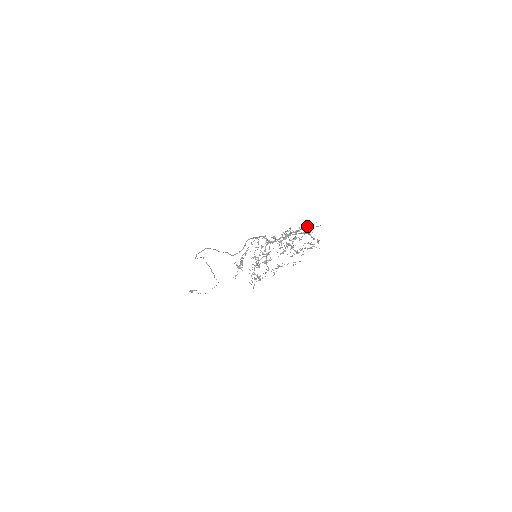
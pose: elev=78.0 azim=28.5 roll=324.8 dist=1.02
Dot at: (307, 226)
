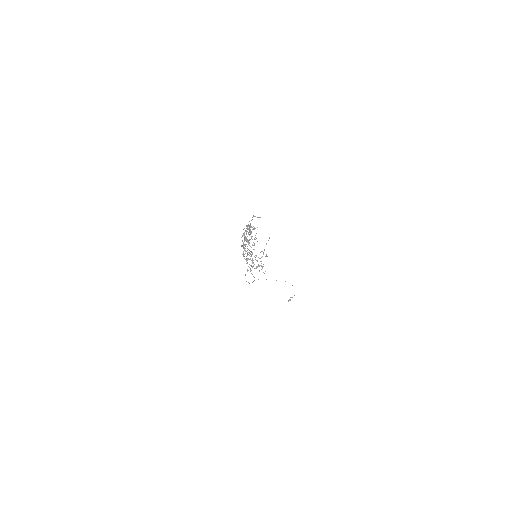
Dot at: (251, 220)
